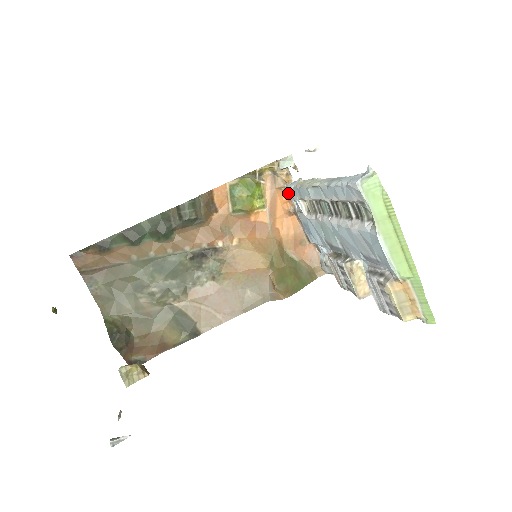
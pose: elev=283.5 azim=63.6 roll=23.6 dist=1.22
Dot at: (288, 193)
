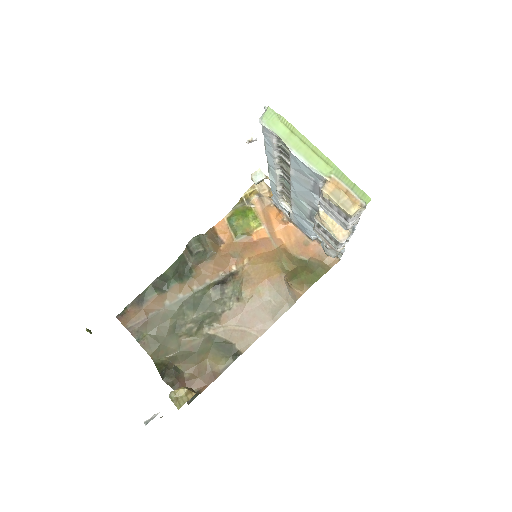
Dot at: (277, 206)
